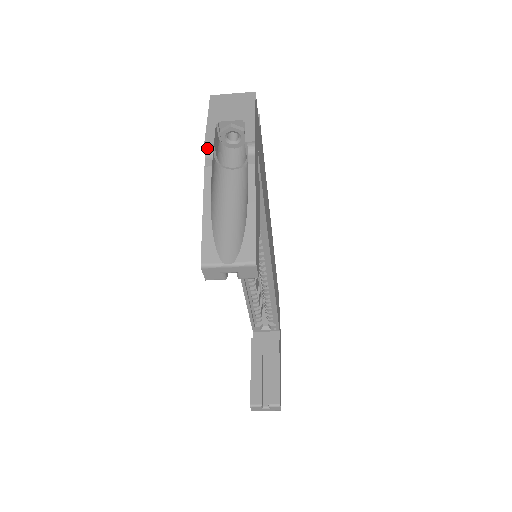
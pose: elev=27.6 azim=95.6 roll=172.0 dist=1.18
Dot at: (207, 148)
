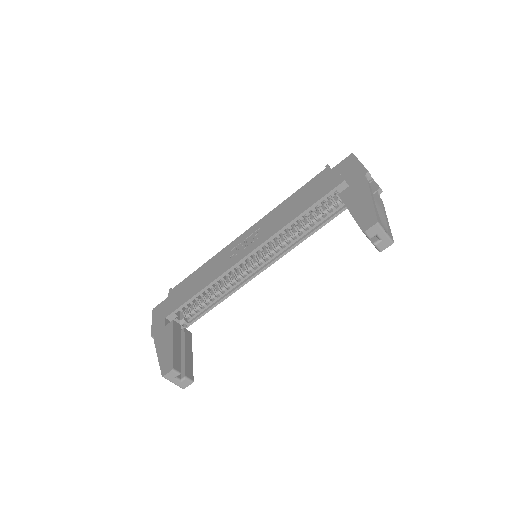
Dot at: (367, 174)
